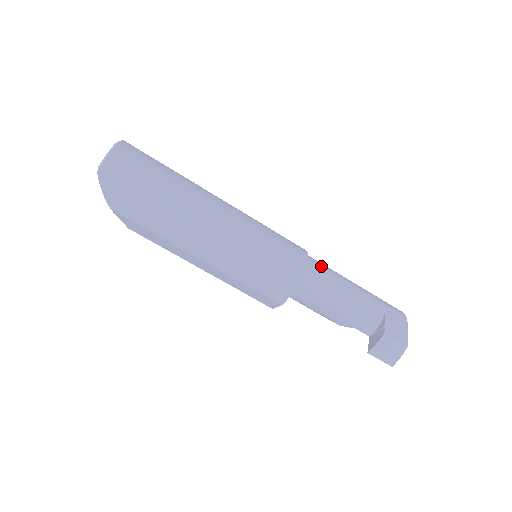
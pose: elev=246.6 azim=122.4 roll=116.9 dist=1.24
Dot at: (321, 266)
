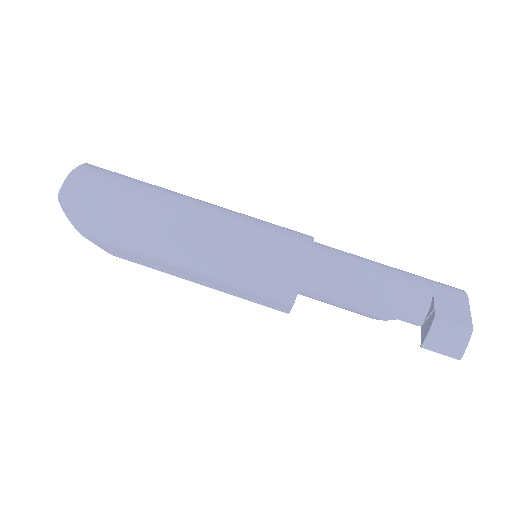
Dot at: (336, 252)
